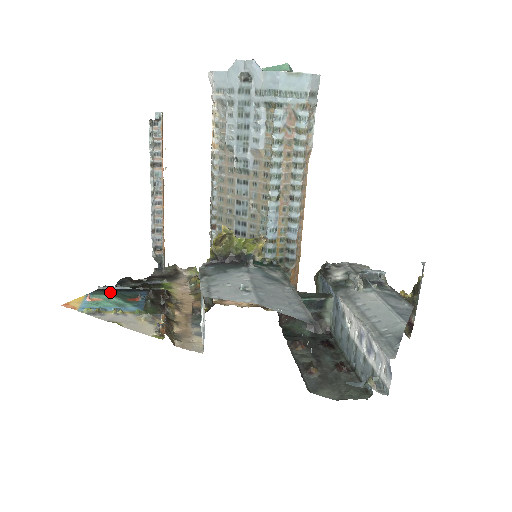
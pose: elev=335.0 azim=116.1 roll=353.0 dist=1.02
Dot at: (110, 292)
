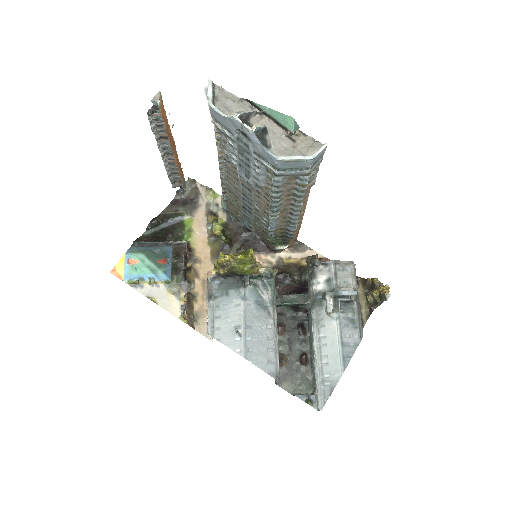
Dot at: (143, 249)
